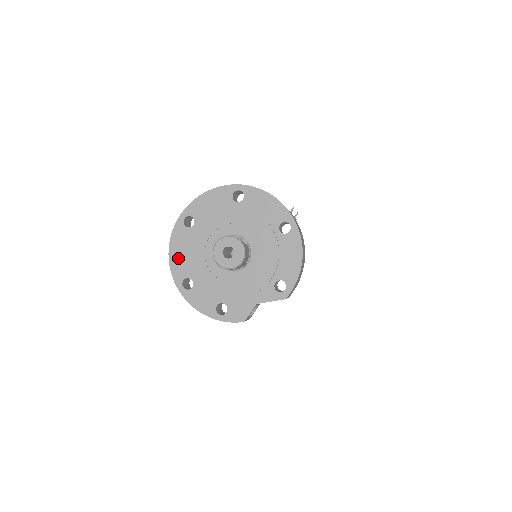
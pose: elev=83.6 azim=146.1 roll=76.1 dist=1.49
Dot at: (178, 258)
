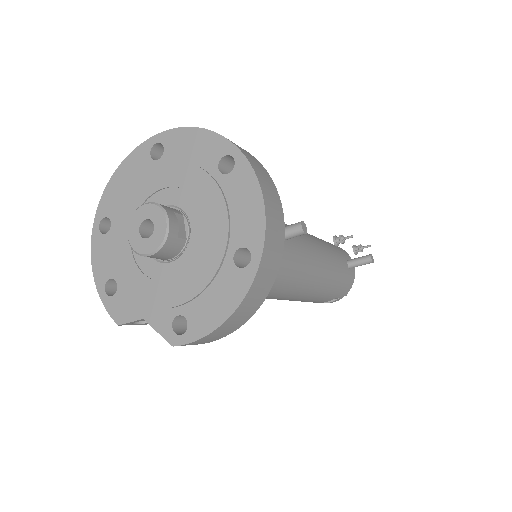
Dot at: (118, 186)
